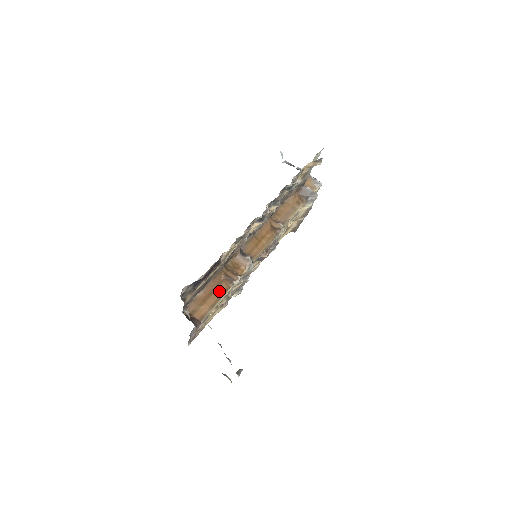
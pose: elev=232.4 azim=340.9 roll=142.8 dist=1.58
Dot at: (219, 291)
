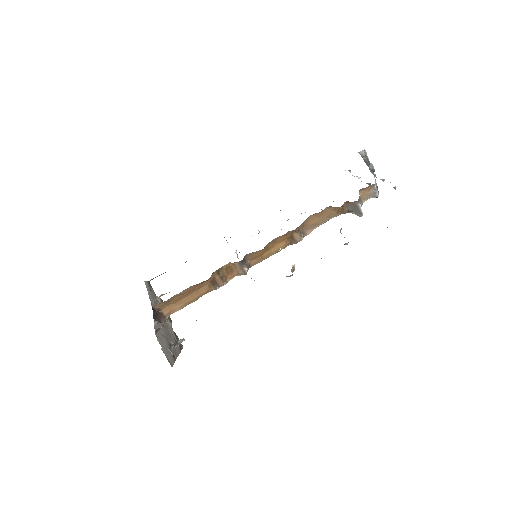
Dot at: (198, 292)
